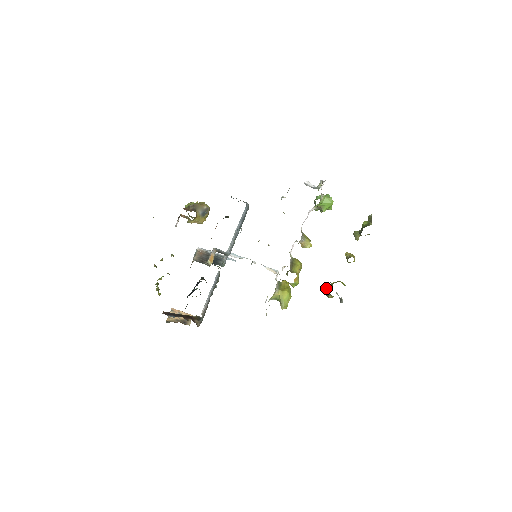
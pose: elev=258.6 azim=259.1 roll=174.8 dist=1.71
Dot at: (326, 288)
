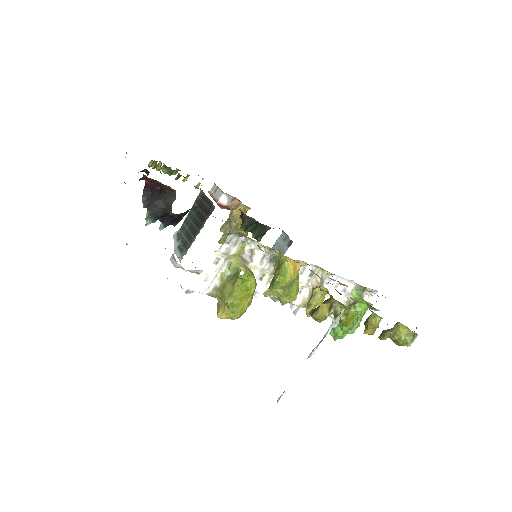
Dot at: occluded
